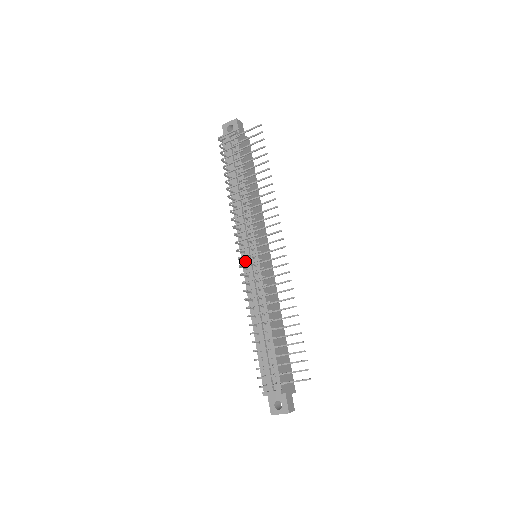
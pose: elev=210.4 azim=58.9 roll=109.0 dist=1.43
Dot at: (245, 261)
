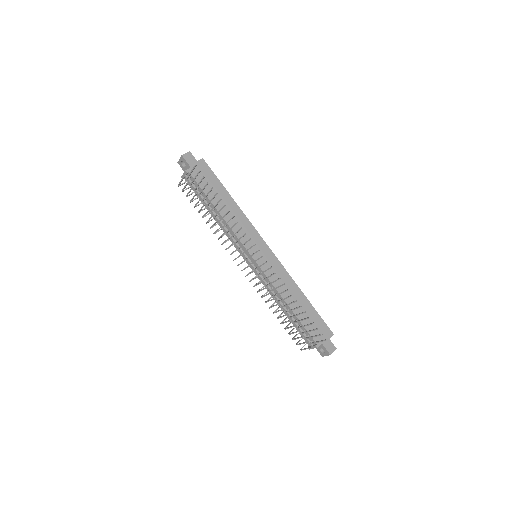
Dot at: (250, 265)
